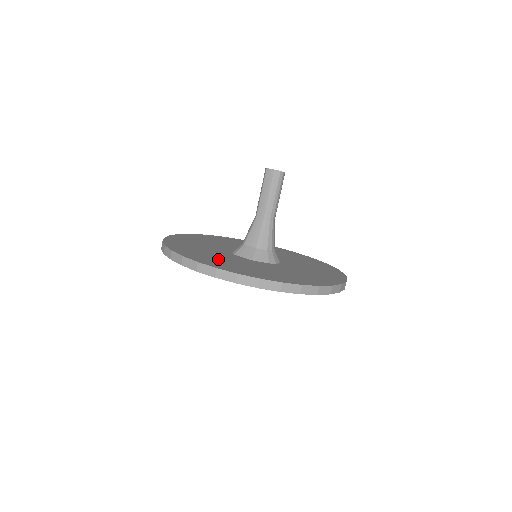
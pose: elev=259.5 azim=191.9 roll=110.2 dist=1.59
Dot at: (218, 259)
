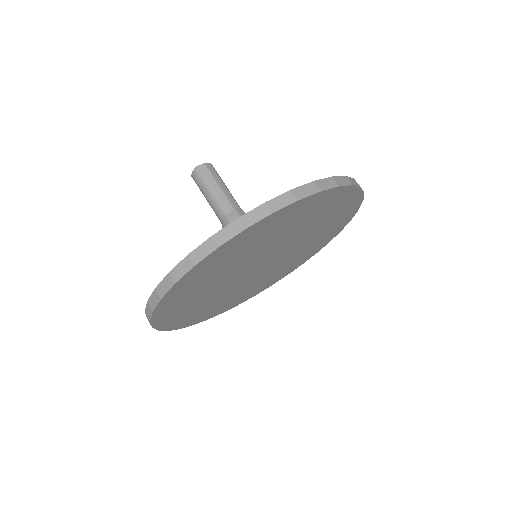
Dot at: occluded
